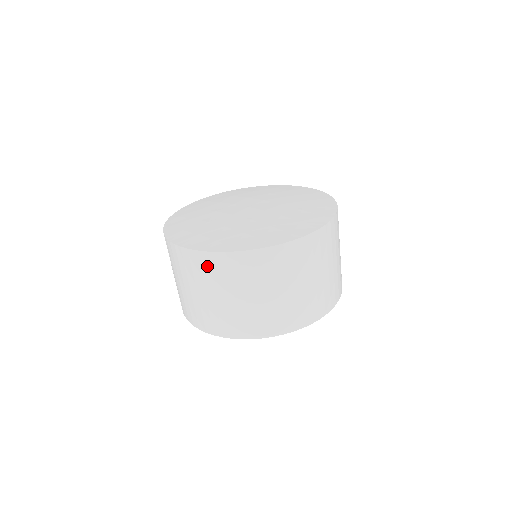
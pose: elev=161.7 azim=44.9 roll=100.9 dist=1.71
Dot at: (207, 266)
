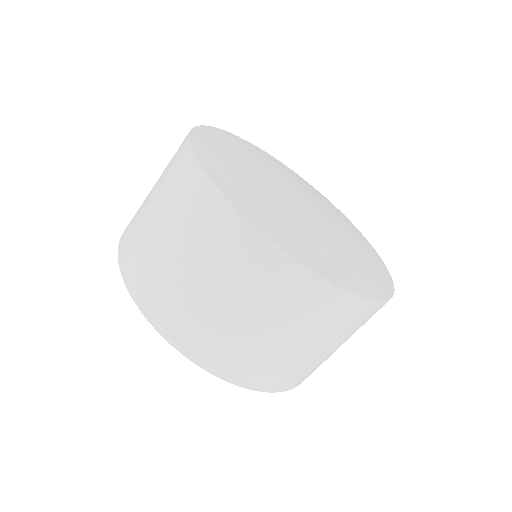
Dot at: (219, 227)
